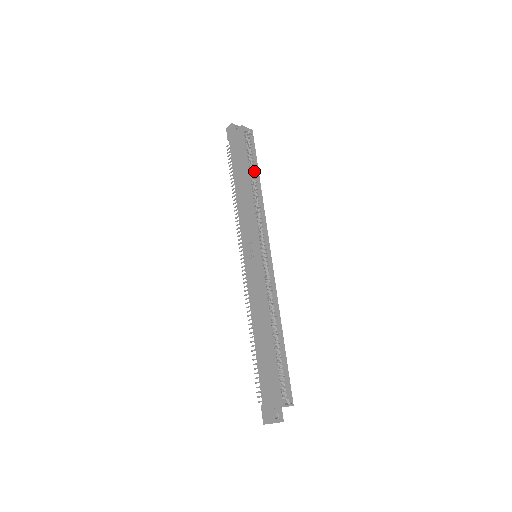
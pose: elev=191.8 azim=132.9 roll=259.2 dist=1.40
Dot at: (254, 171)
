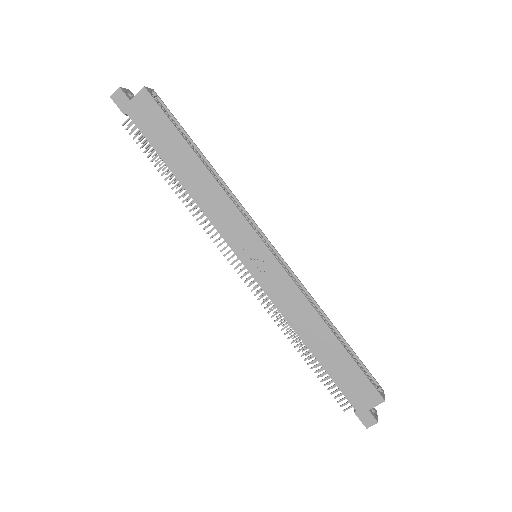
Dot at: occluded
